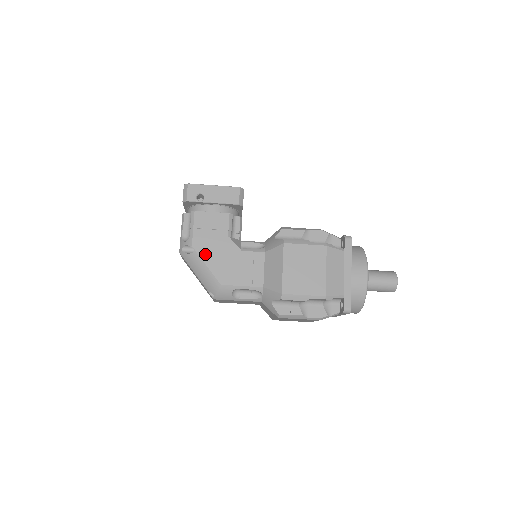
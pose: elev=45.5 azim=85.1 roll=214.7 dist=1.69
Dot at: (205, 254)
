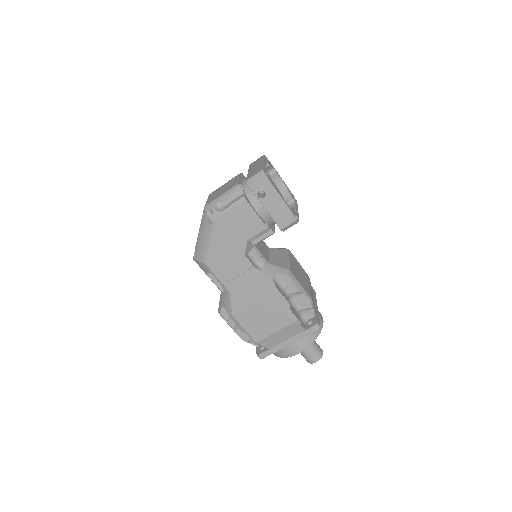
Dot at: (217, 234)
